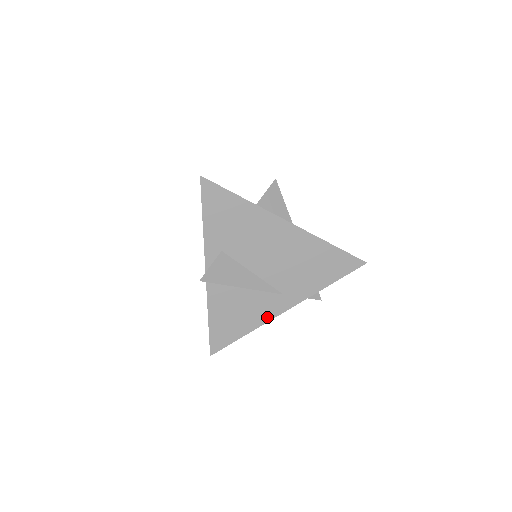
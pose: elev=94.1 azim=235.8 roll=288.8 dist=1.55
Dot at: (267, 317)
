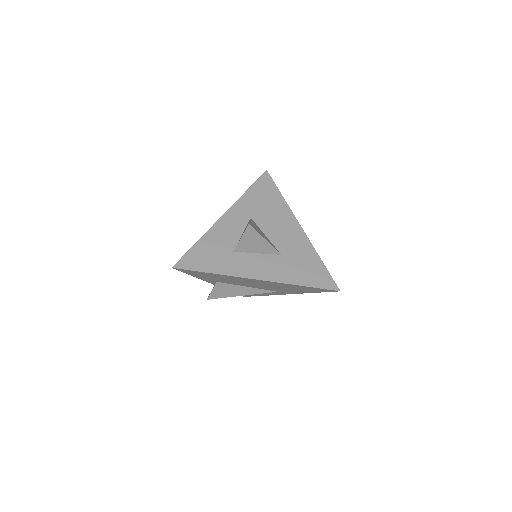
Dot at: (272, 294)
